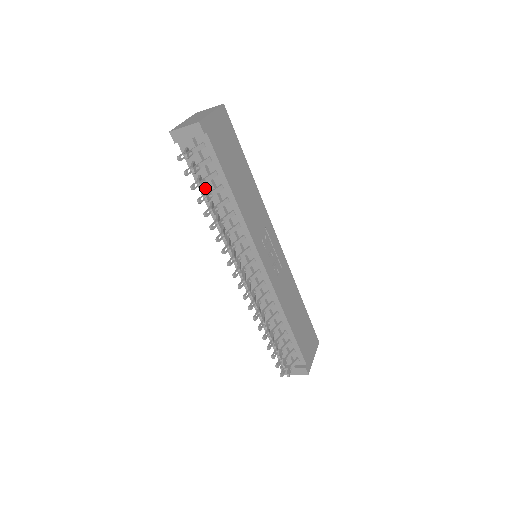
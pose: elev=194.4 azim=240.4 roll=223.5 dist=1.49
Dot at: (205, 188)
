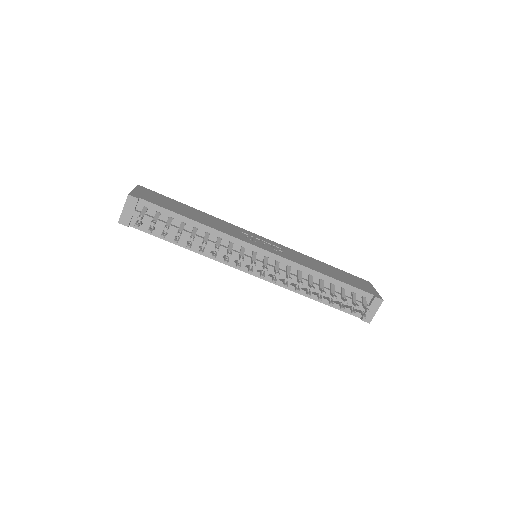
Dot at: occluded
